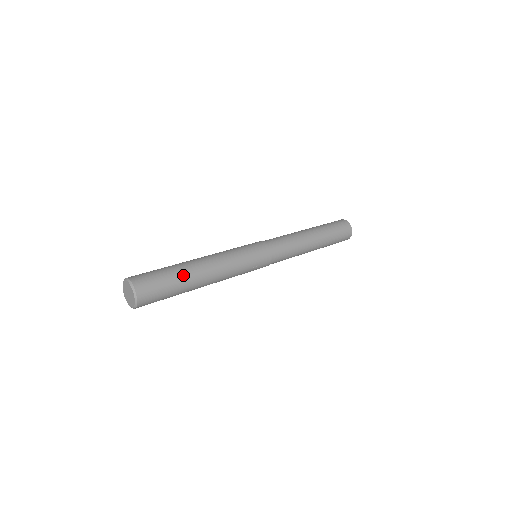
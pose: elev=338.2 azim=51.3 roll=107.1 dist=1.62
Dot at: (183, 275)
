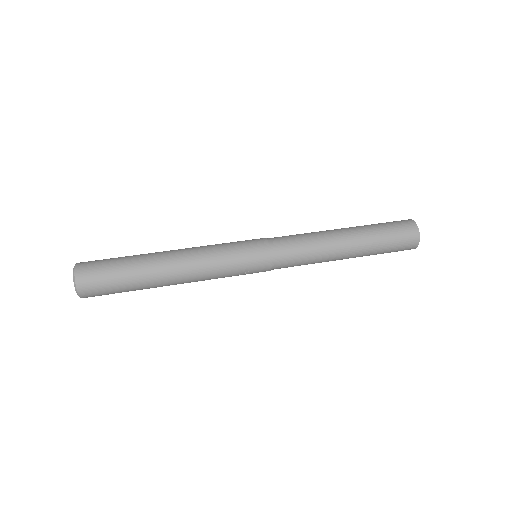
Dot at: (139, 272)
